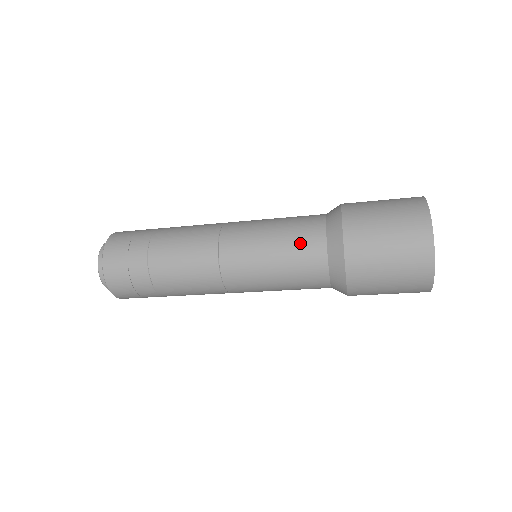
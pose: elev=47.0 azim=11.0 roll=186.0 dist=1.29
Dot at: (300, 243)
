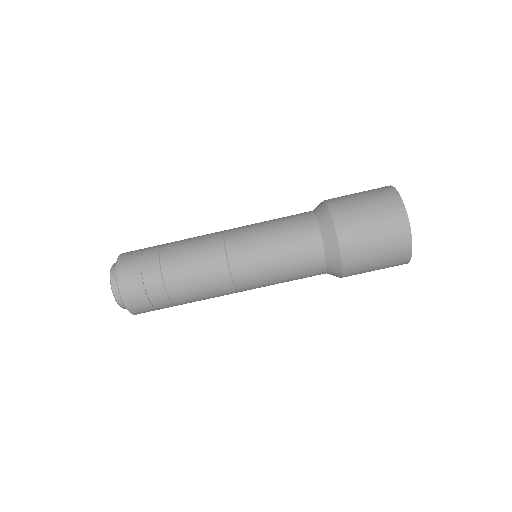
Dot at: (292, 216)
